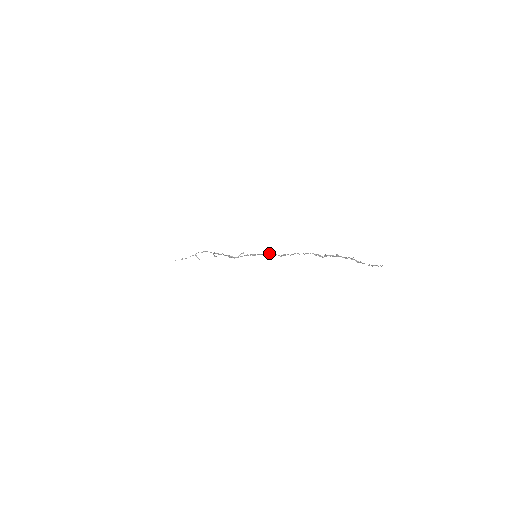
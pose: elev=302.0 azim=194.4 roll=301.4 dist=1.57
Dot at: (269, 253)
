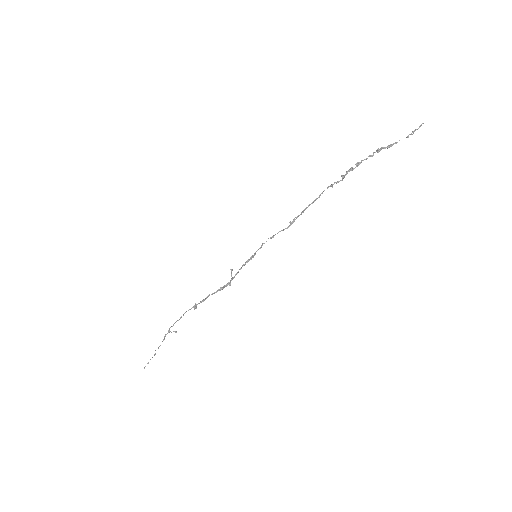
Dot at: (270, 238)
